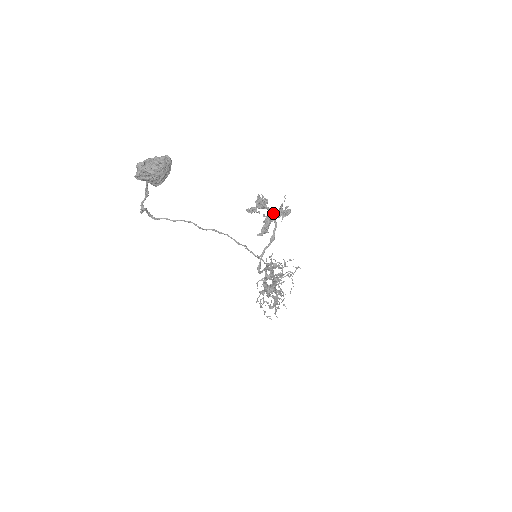
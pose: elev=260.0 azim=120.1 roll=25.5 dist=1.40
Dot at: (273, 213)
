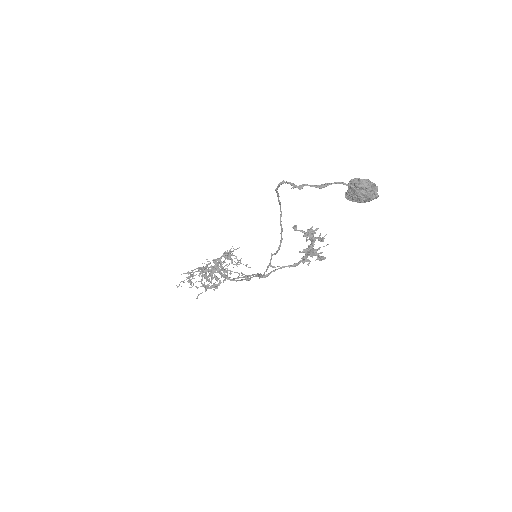
Dot at: occluded
